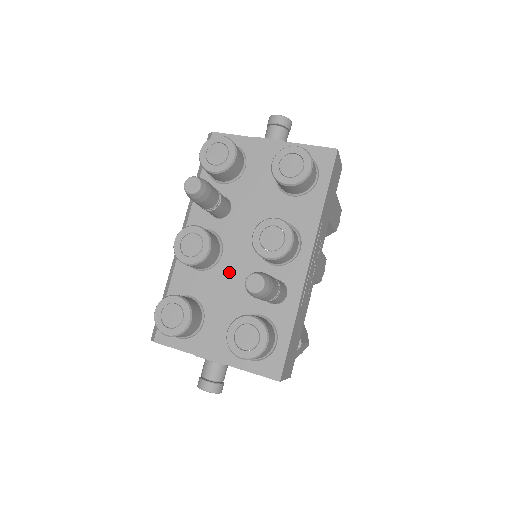
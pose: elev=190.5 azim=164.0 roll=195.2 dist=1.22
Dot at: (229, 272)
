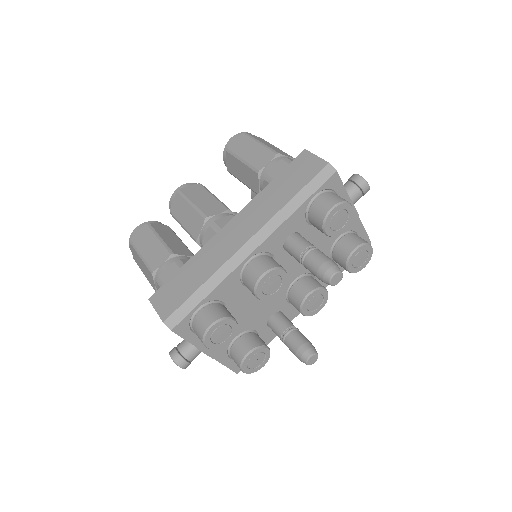
Dot at: occluded
